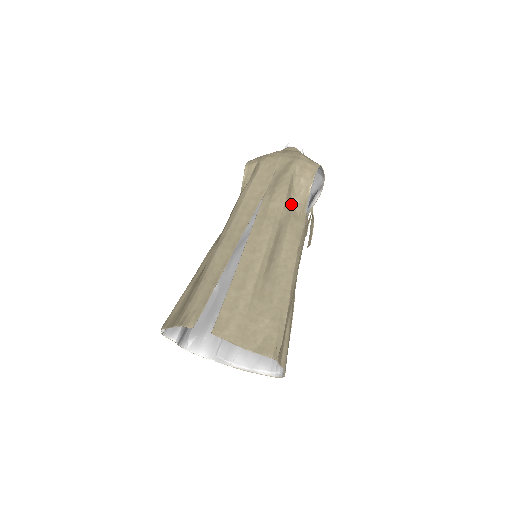
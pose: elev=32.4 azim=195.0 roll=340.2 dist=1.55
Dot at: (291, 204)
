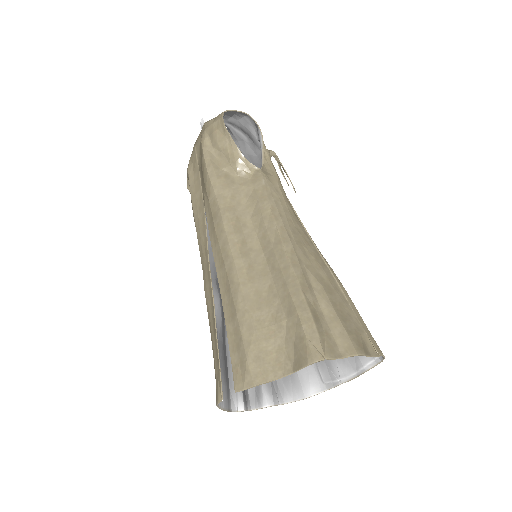
Dot at: (229, 178)
